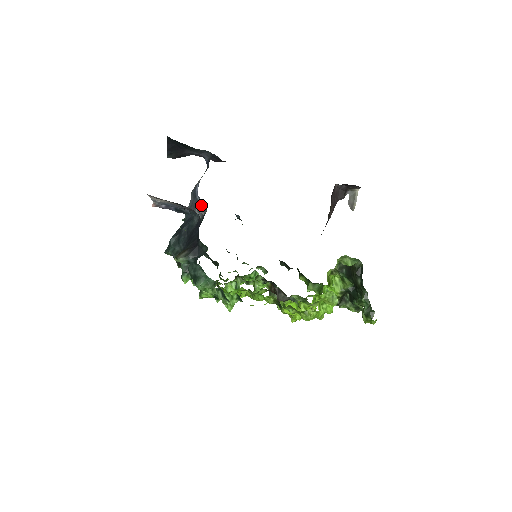
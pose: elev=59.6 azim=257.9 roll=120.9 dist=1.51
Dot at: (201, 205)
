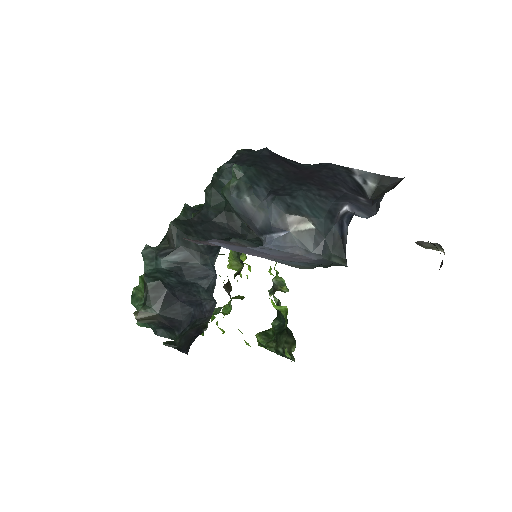
Dot at: (259, 236)
